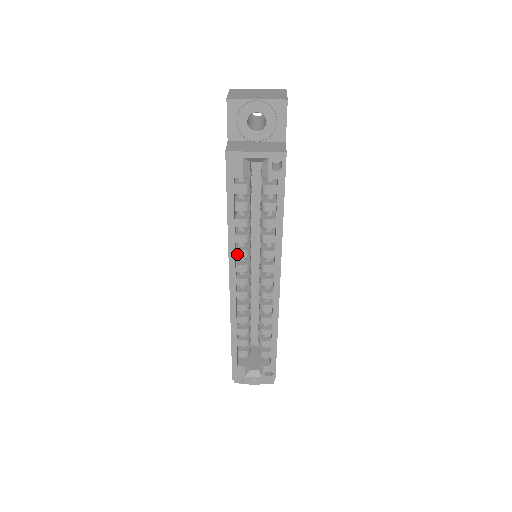
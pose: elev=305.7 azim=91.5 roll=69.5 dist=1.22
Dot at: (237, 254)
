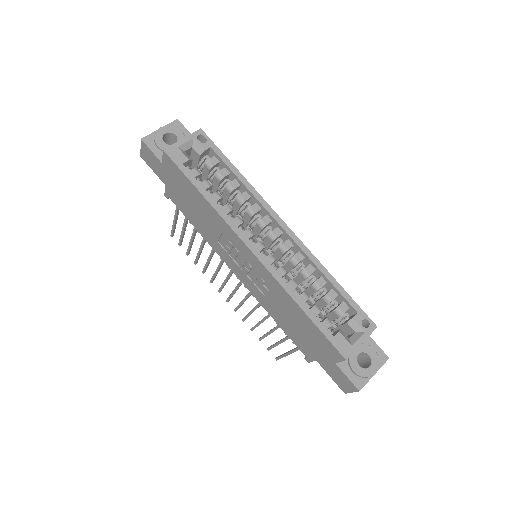
Dot at: (234, 224)
